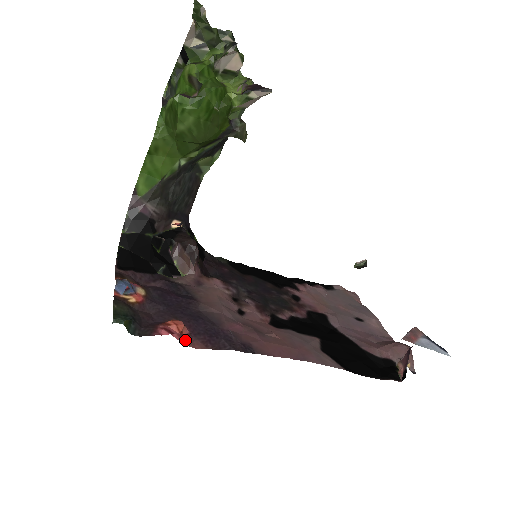
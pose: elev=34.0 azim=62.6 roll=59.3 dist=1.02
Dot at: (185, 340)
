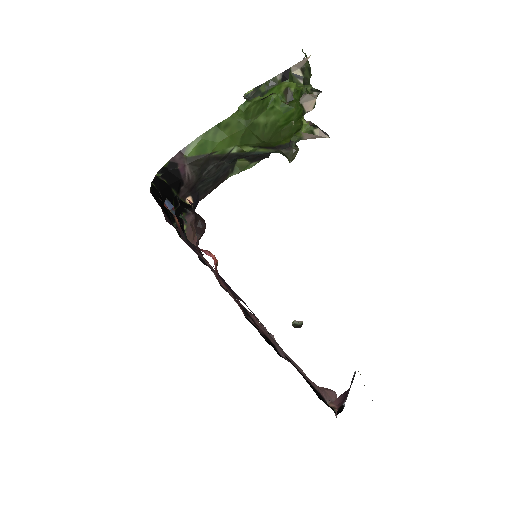
Dot at: (216, 273)
